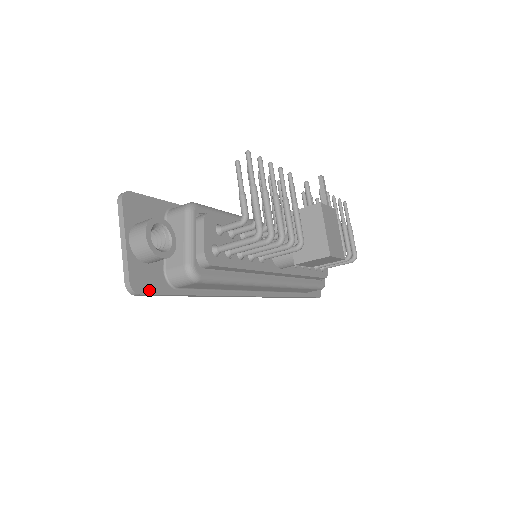
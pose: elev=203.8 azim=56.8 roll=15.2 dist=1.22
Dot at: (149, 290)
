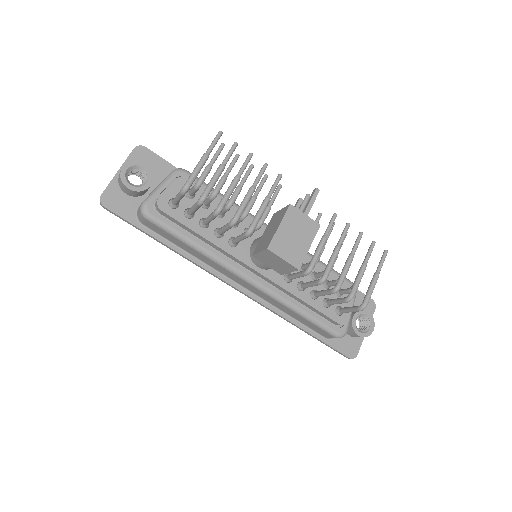
Dot at: (115, 210)
